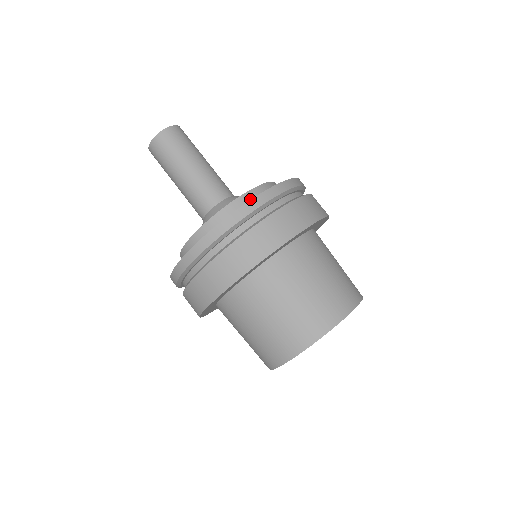
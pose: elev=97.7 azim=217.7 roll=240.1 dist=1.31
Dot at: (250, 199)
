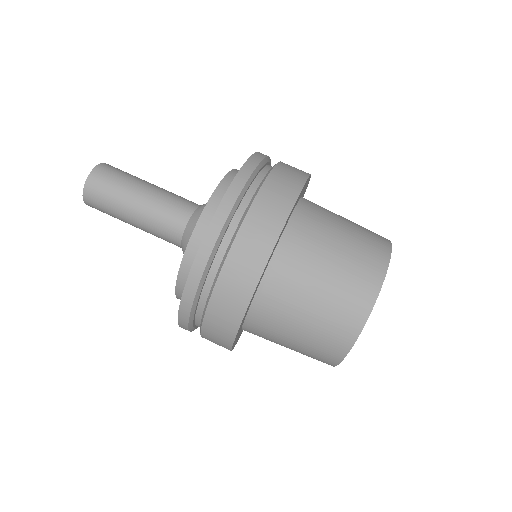
Dot at: occluded
